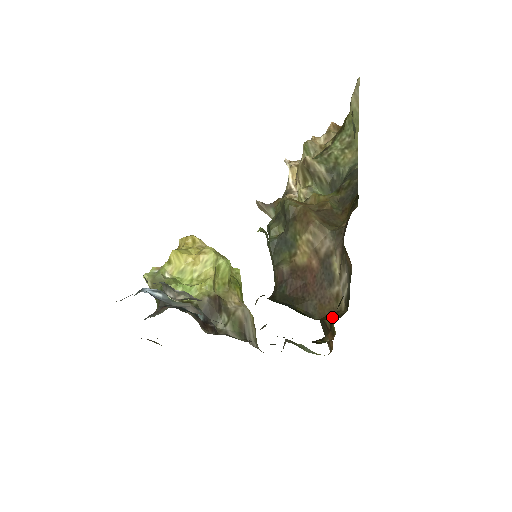
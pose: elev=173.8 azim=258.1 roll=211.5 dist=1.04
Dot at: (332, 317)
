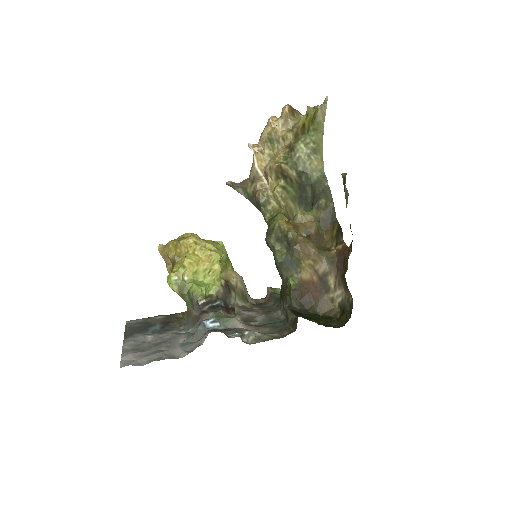
Dot at: (332, 314)
